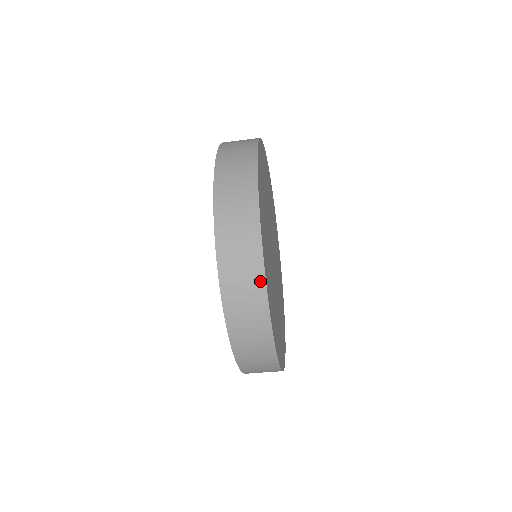
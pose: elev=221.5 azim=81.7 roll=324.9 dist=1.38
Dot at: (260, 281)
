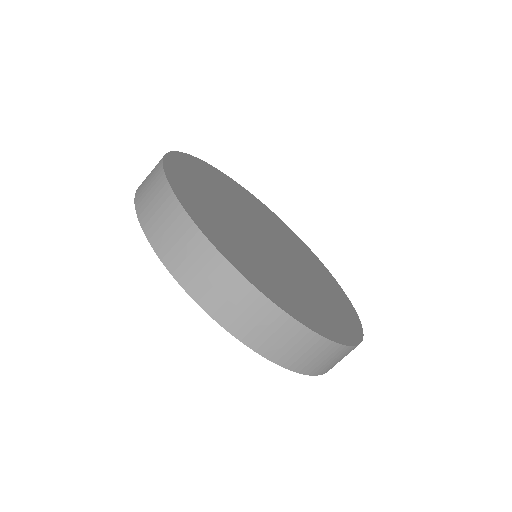
Dot at: (162, 181)
